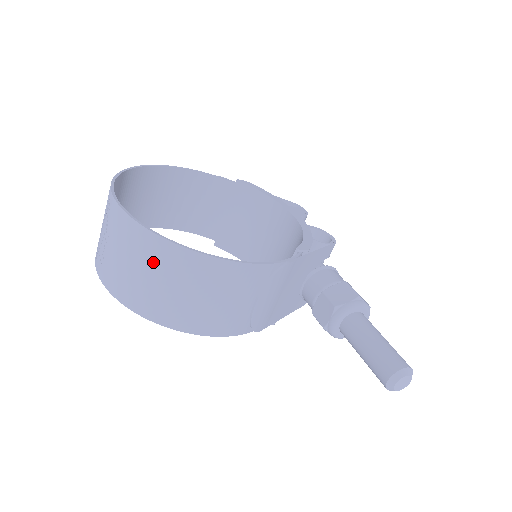
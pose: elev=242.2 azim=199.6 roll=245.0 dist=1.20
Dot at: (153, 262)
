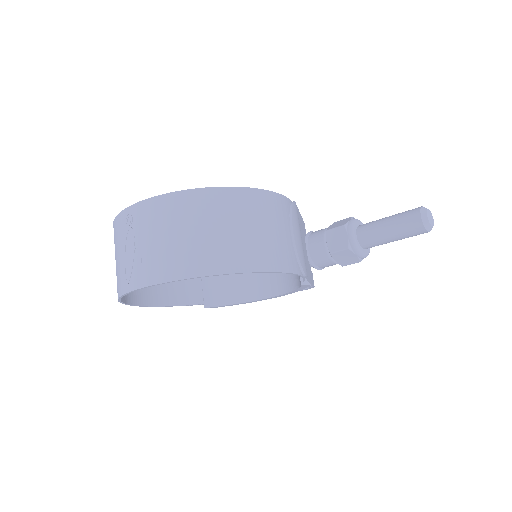
Dot at: (203, 214)
